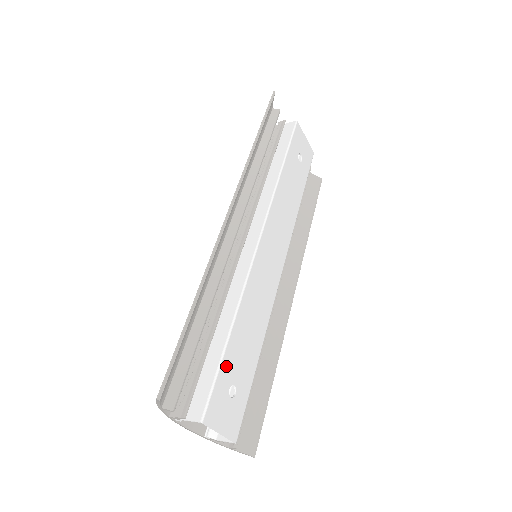
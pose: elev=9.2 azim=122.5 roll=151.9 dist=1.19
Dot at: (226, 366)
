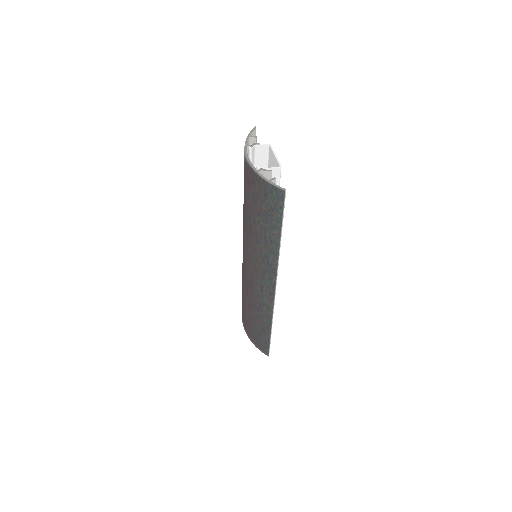
Dot at: occluded
